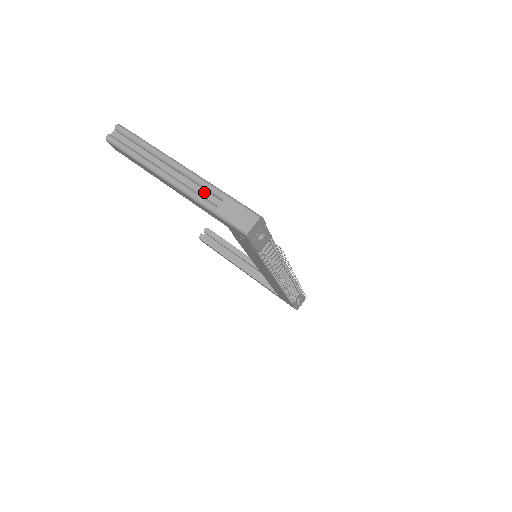
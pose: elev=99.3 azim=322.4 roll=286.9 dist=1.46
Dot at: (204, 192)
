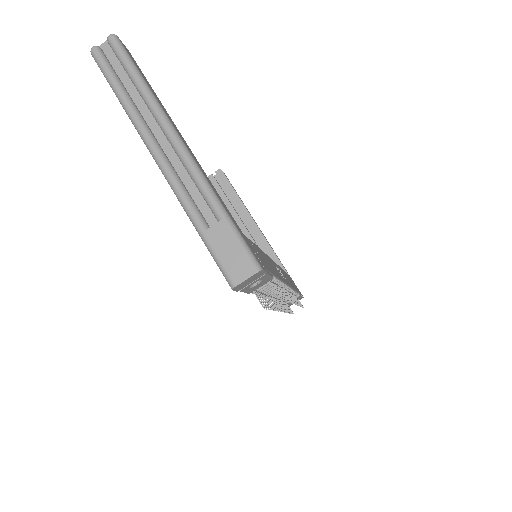
Dot at: (198, 195)
